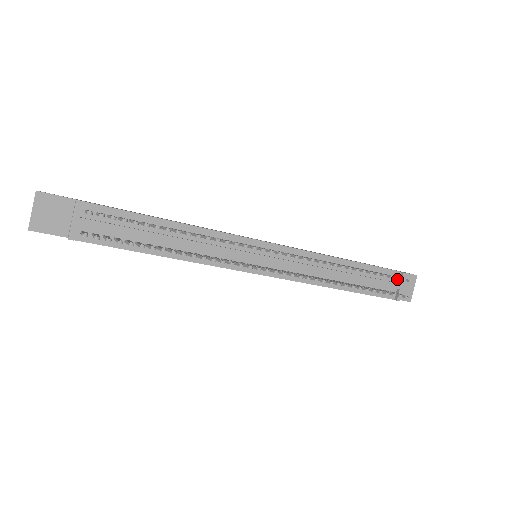
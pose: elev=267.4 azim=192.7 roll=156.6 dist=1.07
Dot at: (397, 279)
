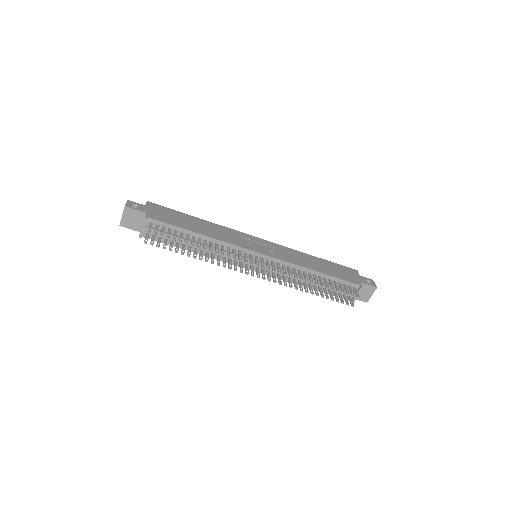
Dot at: (347, 294)
